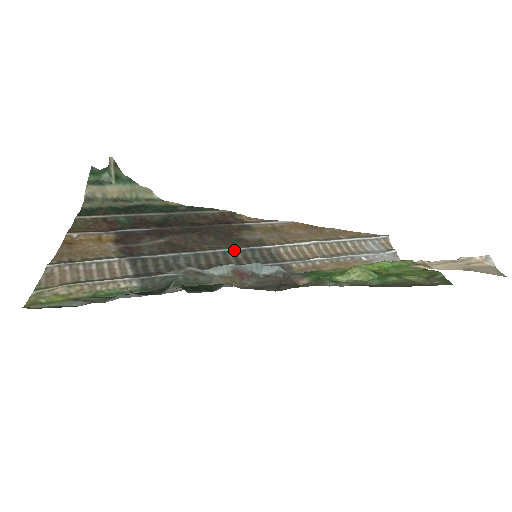
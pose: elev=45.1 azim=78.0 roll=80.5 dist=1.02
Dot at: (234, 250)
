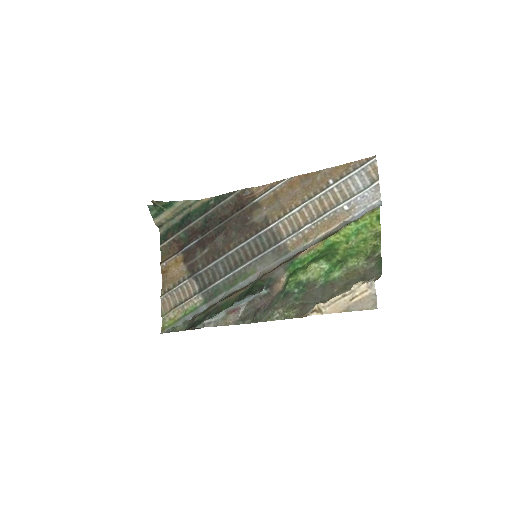
Dot at: (248, 242)
